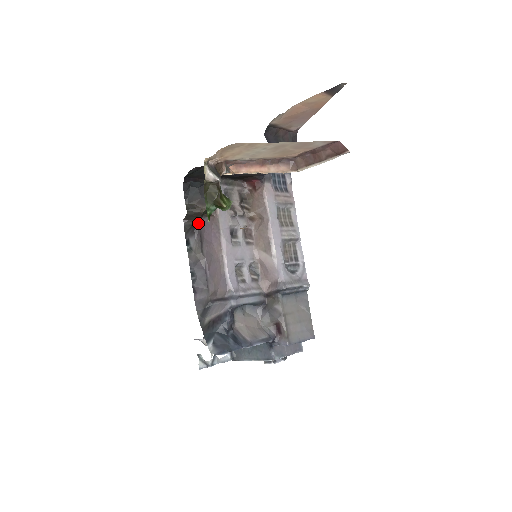
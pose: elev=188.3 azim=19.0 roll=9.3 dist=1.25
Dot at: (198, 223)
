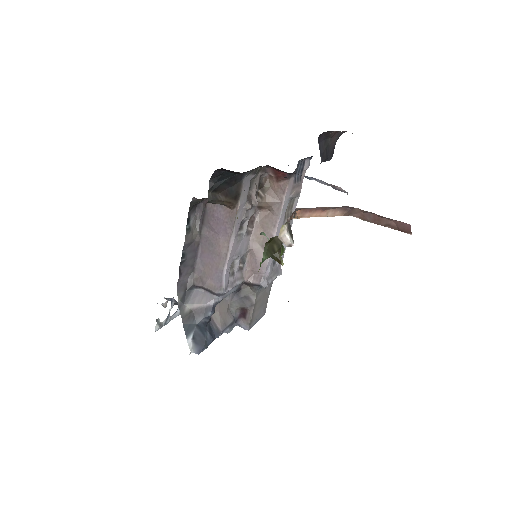
Dot at: (205, 200)
